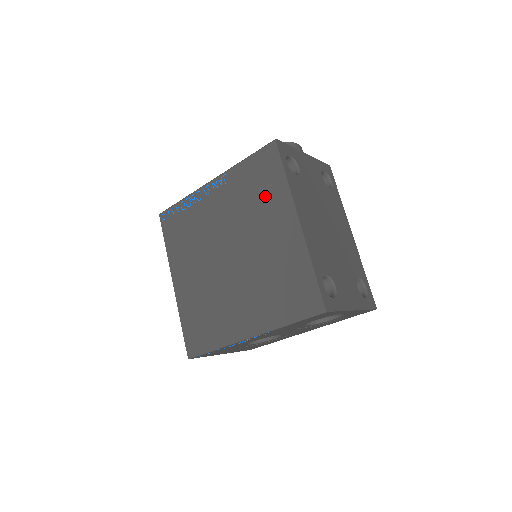
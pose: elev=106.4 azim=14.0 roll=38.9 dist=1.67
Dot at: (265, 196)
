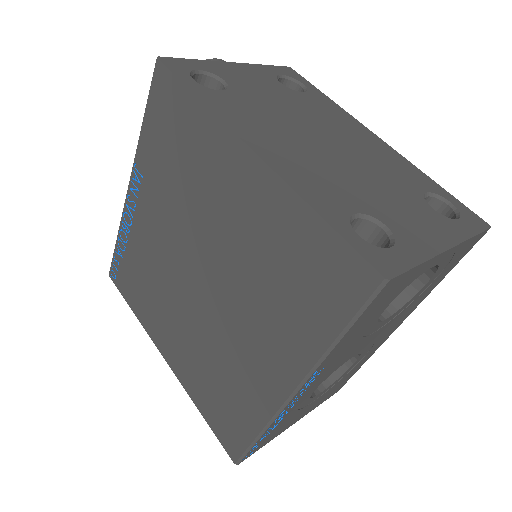
Dot at: (190, 152)
